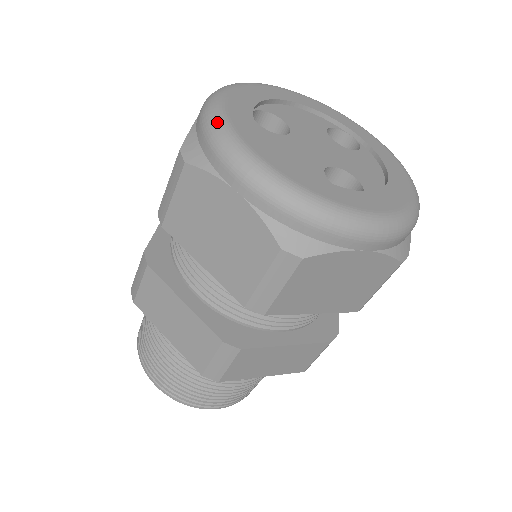
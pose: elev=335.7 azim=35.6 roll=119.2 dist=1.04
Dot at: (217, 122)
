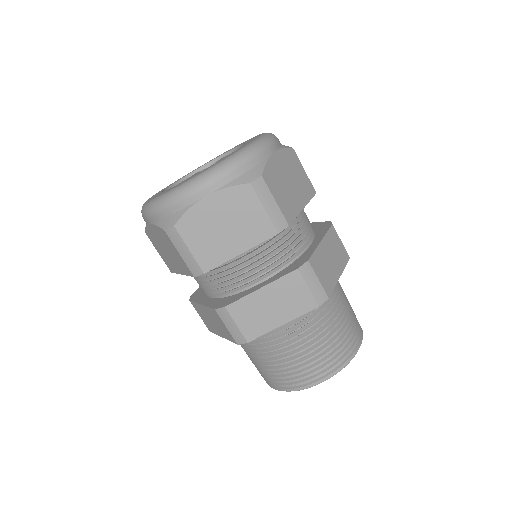
Dot at: (162, 199)
